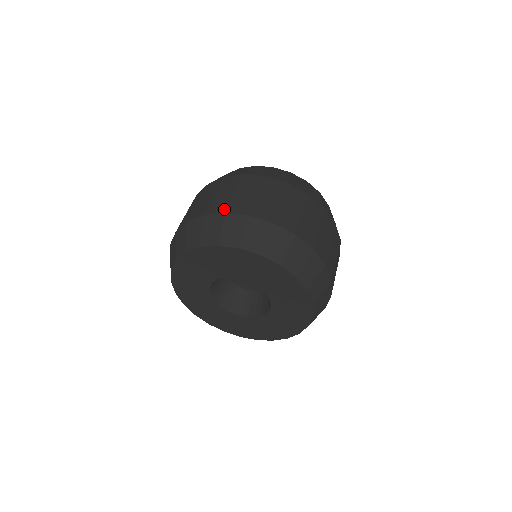
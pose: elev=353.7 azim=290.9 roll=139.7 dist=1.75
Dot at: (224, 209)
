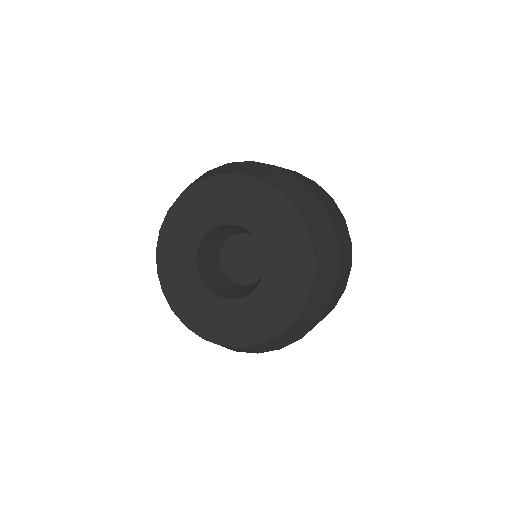
Dot at: occluded
